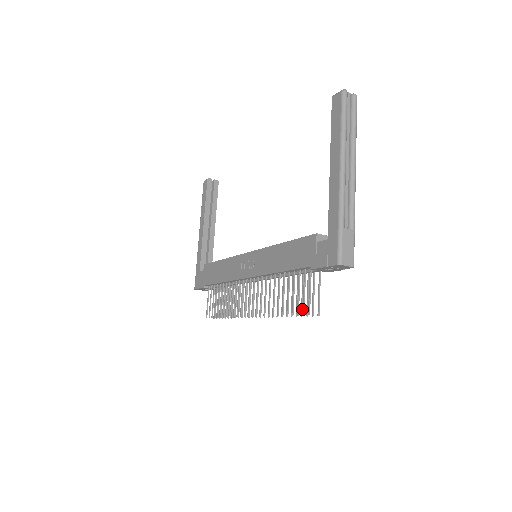
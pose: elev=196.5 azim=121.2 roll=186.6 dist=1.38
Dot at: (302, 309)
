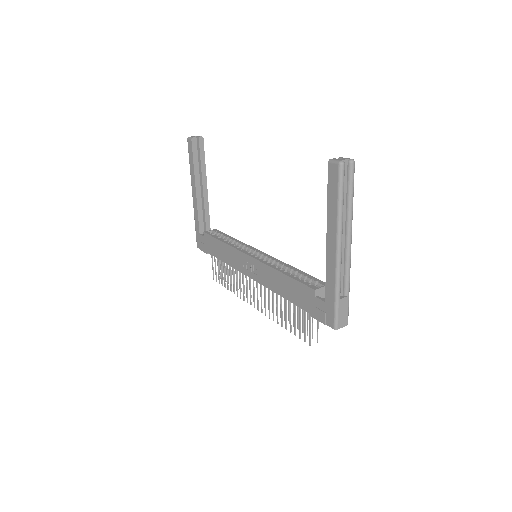
Dot at: (303, 328)
